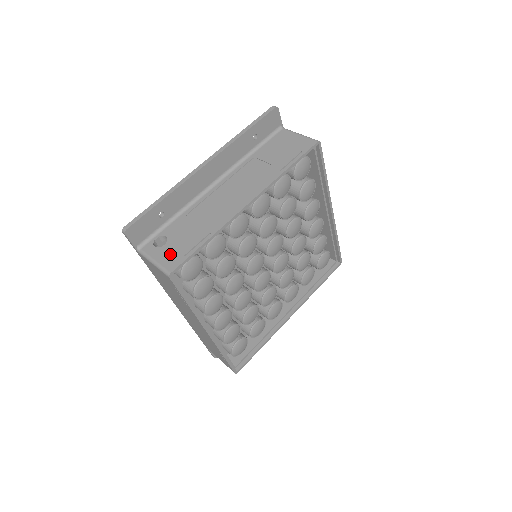
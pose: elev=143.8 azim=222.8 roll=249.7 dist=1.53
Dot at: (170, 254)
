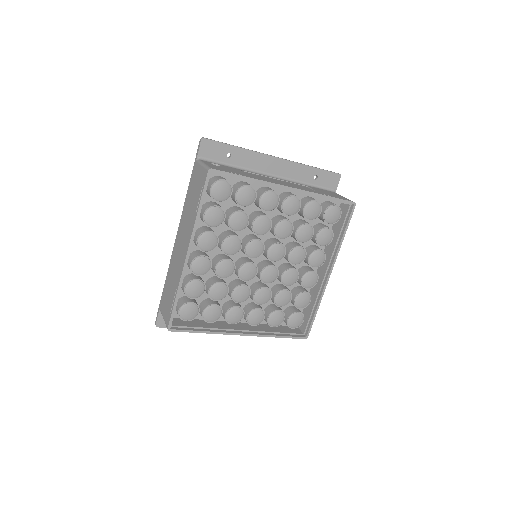
Dot at: (218, 167)
